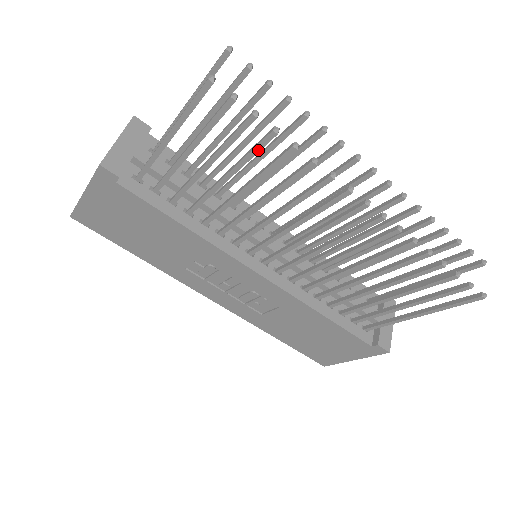
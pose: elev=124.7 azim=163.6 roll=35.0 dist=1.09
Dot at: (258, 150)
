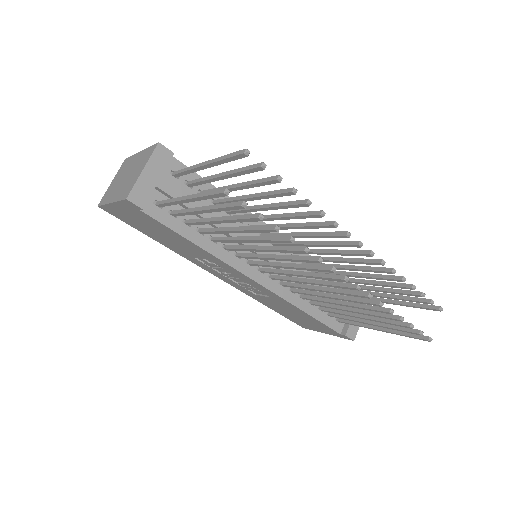
Dot at: (261, 232)
